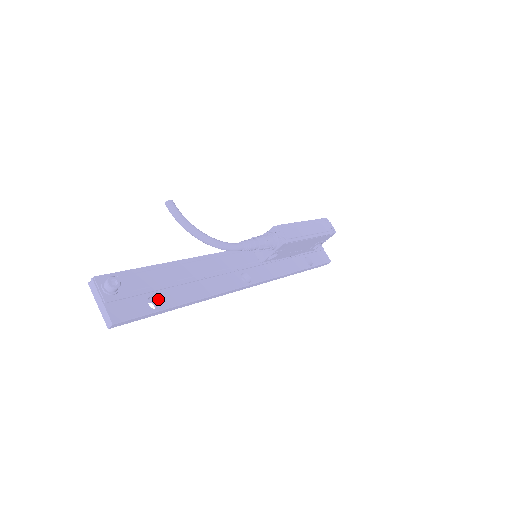
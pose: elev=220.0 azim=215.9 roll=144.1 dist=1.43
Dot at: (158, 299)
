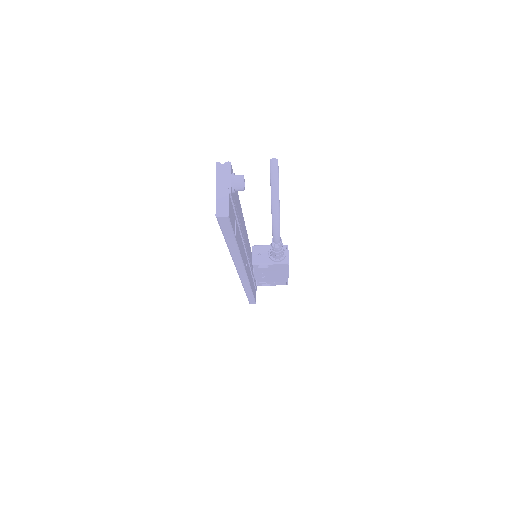
Dot at: occluded
